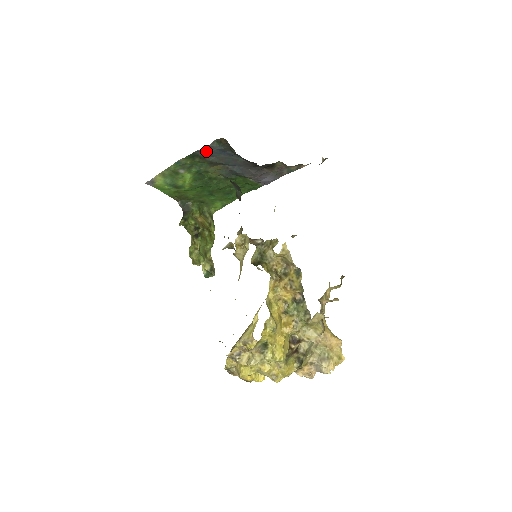
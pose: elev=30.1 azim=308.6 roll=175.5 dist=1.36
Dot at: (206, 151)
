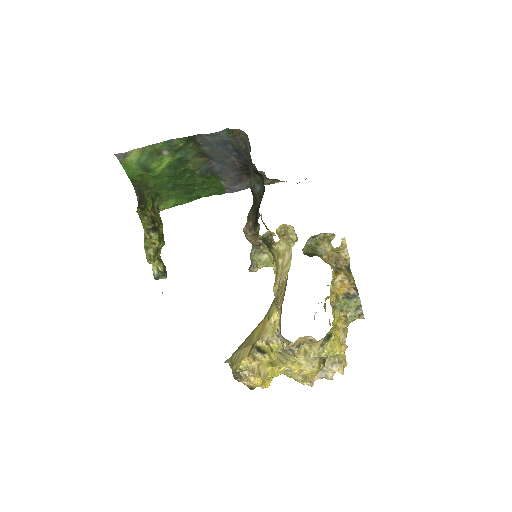
Dot at: (209, 138)
